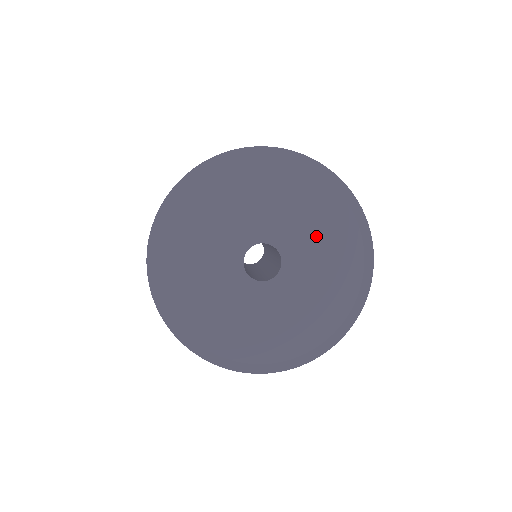
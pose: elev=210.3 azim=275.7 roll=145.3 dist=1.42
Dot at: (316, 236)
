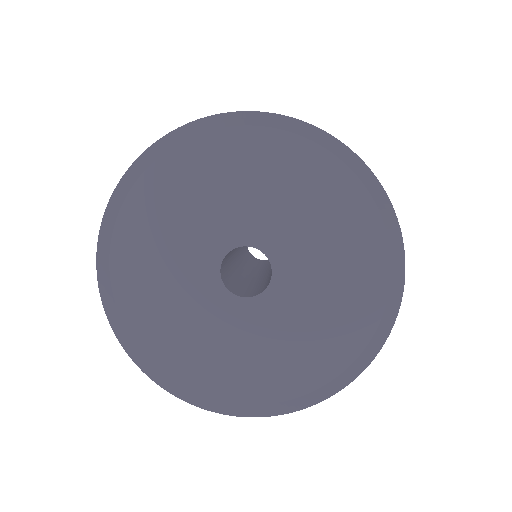
Dot at: (308, 218)
